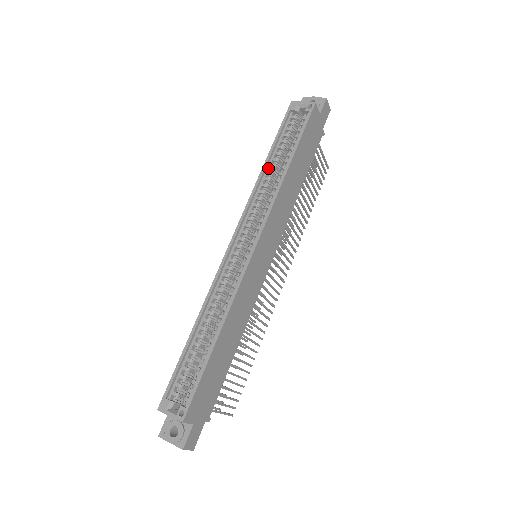
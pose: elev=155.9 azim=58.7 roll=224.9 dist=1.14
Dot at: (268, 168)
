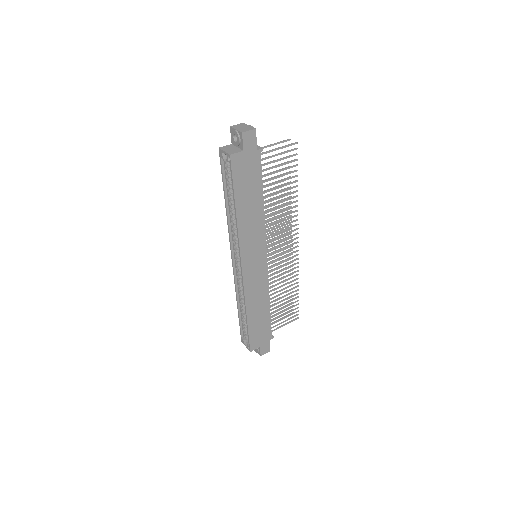
Dot at: (229, 208)
